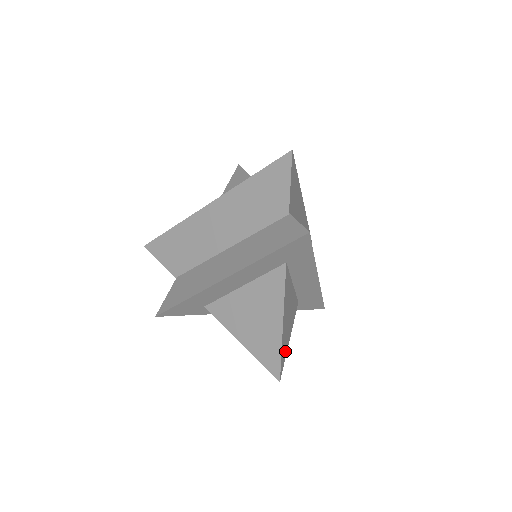
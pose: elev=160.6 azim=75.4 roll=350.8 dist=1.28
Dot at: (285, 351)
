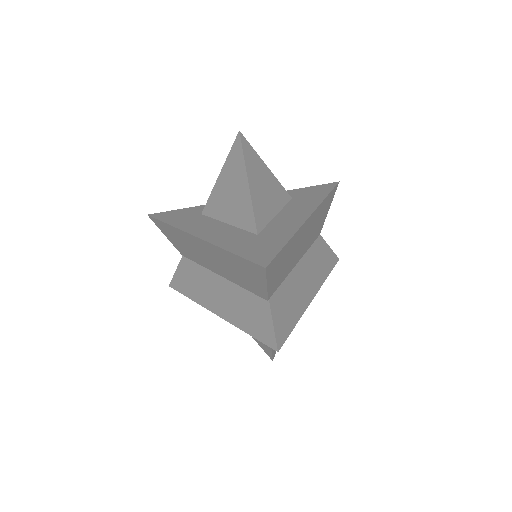
Dot at: occluded
